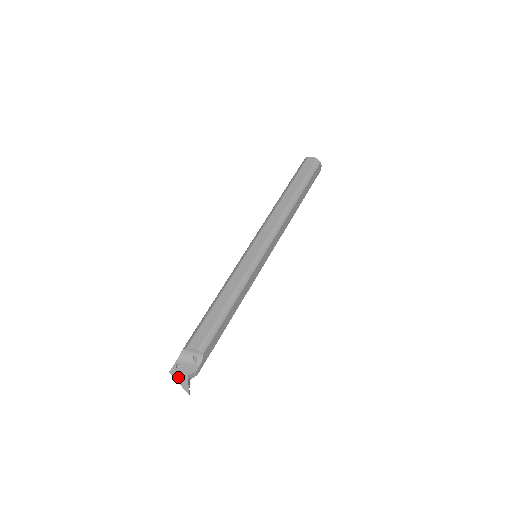
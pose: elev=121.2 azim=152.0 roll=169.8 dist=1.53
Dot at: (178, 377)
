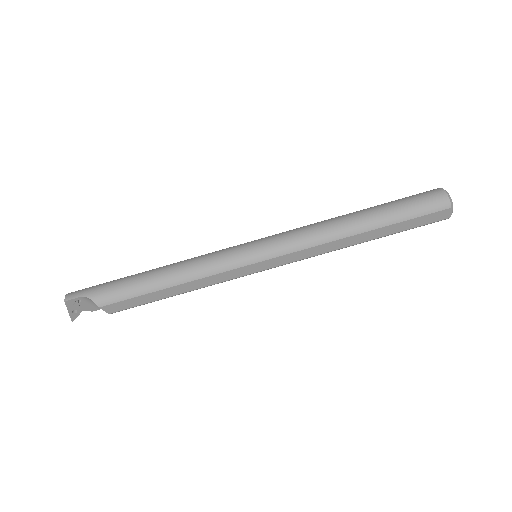
Dot at: (71, 309)
